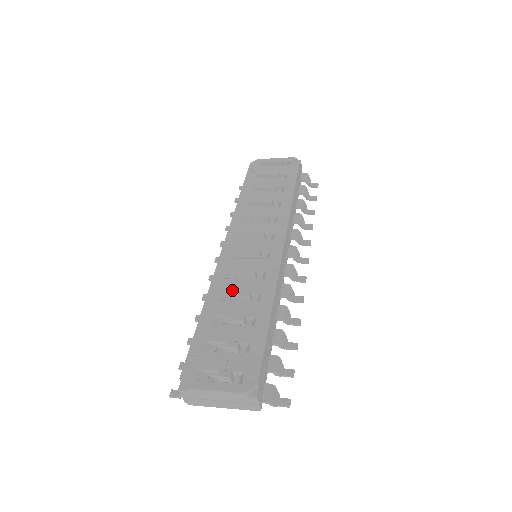
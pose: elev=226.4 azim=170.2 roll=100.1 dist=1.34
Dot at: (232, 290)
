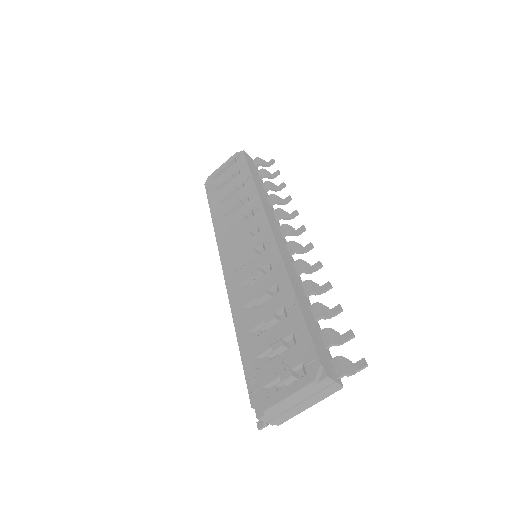
Dot at: (251, 299)
